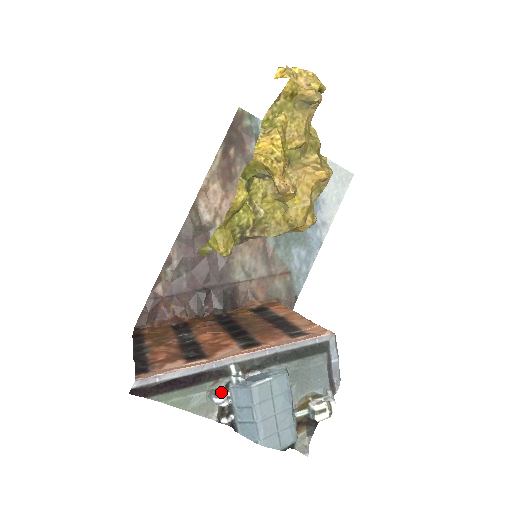
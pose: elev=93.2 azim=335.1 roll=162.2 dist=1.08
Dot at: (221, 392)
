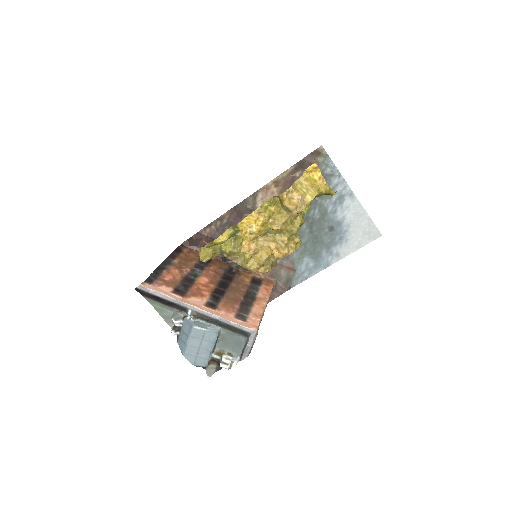
Dot at: (179, 318)
